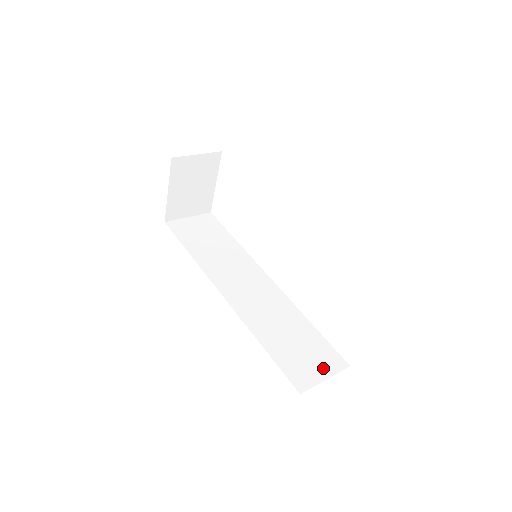
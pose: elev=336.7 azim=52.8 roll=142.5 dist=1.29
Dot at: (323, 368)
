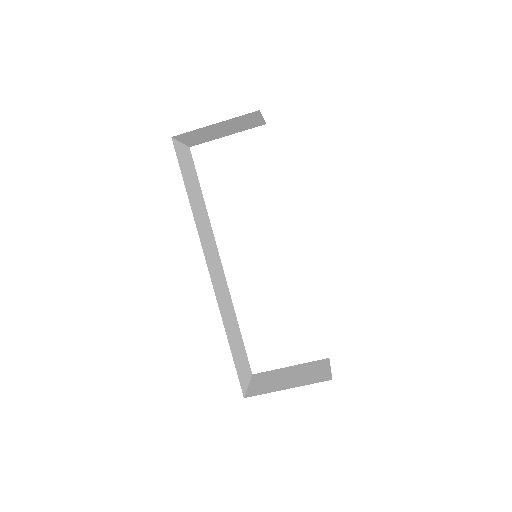
Dot at: (247, 374)
